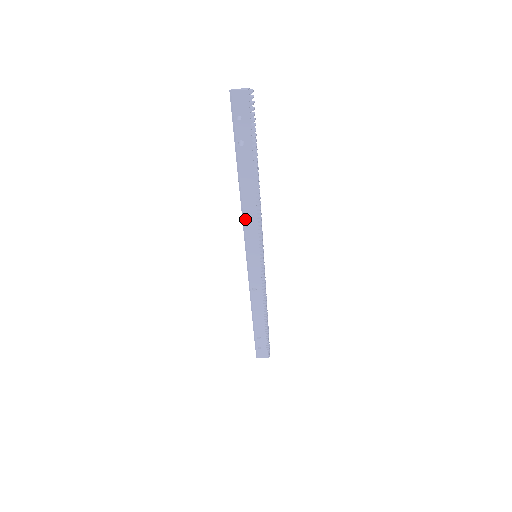
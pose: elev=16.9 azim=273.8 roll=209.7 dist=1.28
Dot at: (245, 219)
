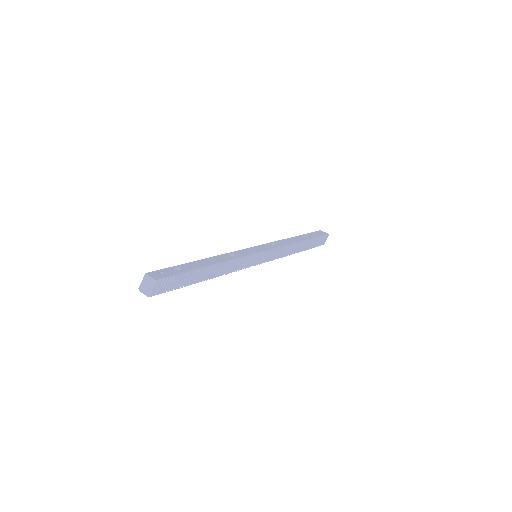
Dot at: occluded
